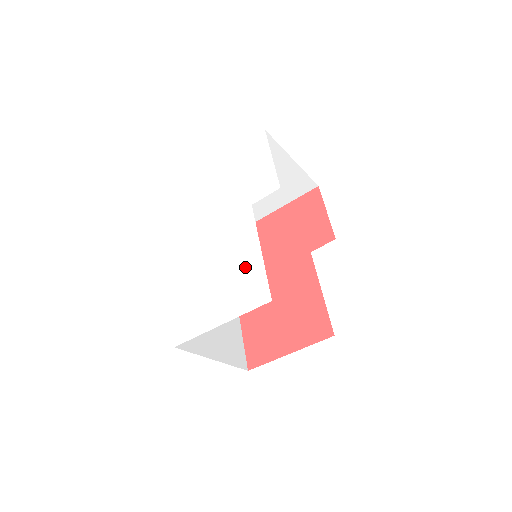
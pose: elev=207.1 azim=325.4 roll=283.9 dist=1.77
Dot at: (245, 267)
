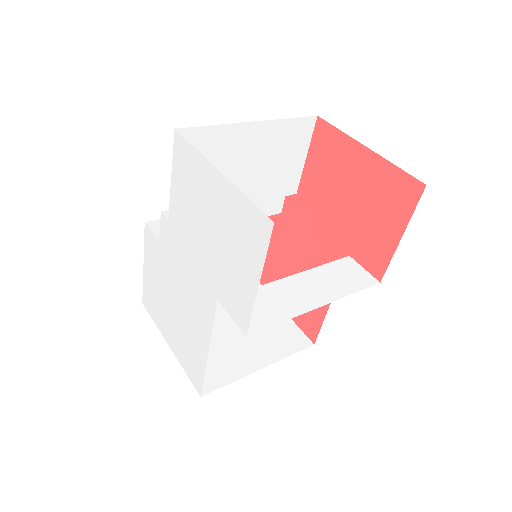
Dot at: (193, 343)
